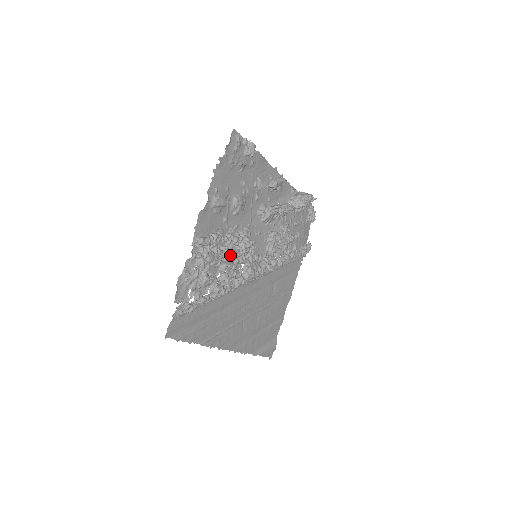
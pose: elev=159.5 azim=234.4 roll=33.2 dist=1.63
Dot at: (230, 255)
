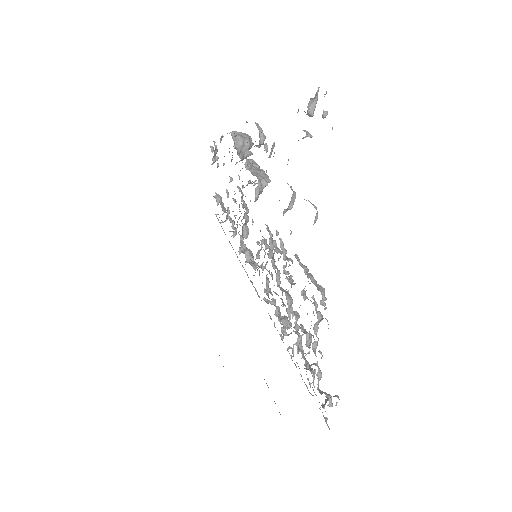
Dot at: occluded
